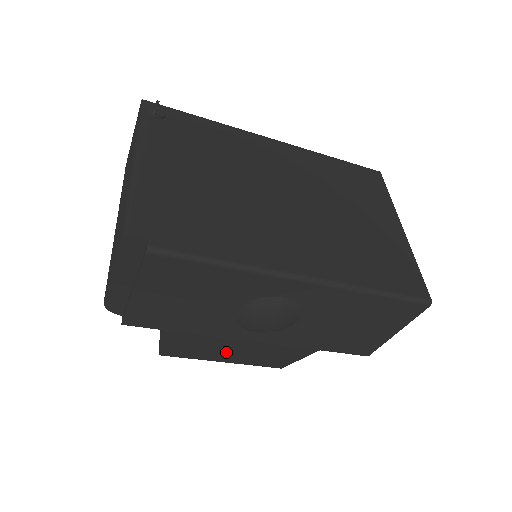
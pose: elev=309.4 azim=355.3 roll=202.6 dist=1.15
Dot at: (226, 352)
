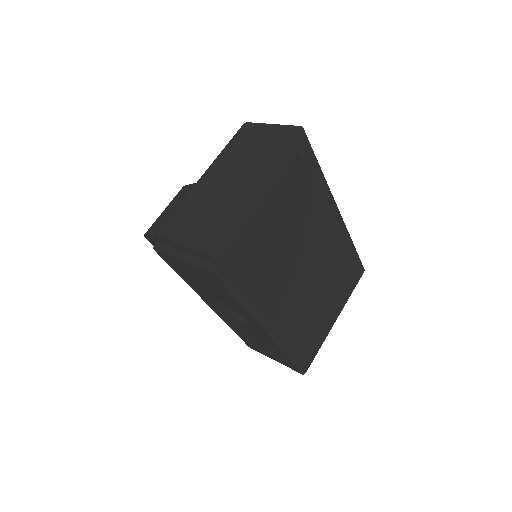
Dot at: occluded
